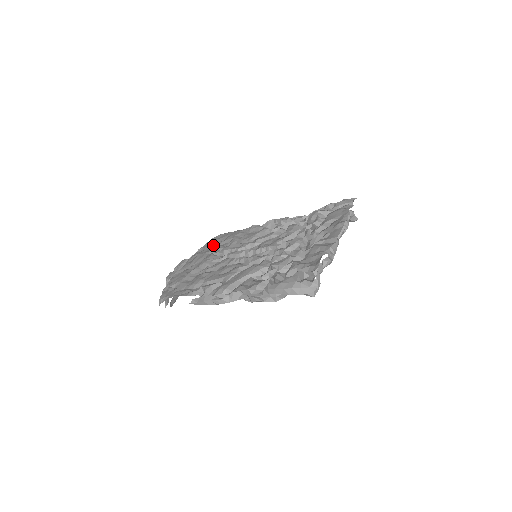
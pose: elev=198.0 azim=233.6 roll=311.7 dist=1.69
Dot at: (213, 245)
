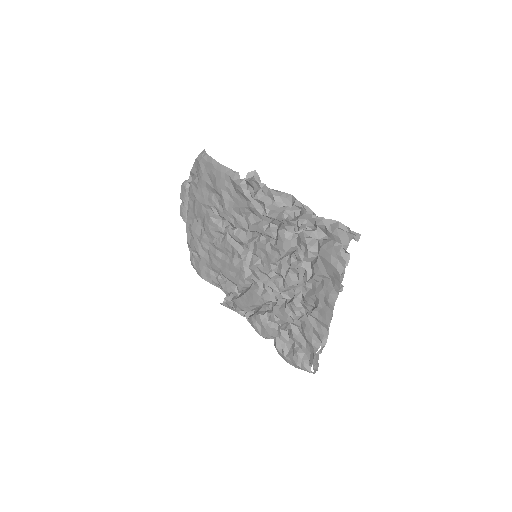
Dot at: (204, 185)
